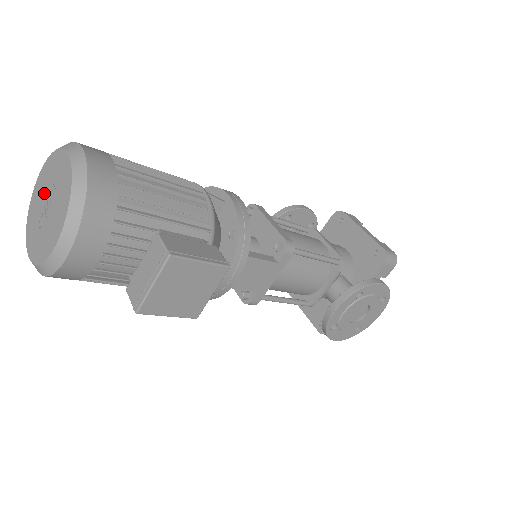
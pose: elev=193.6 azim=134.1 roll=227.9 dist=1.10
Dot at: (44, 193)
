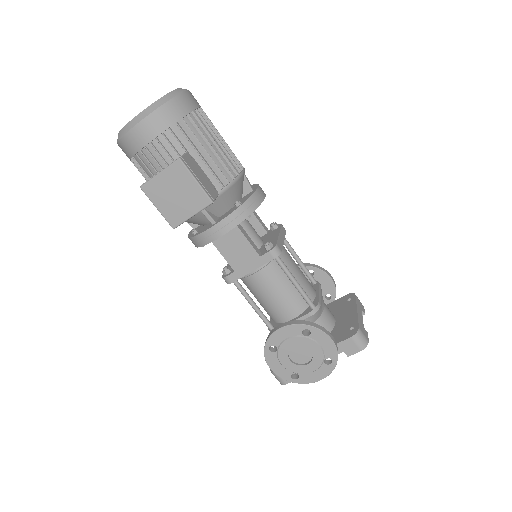
Dot at: occluded
